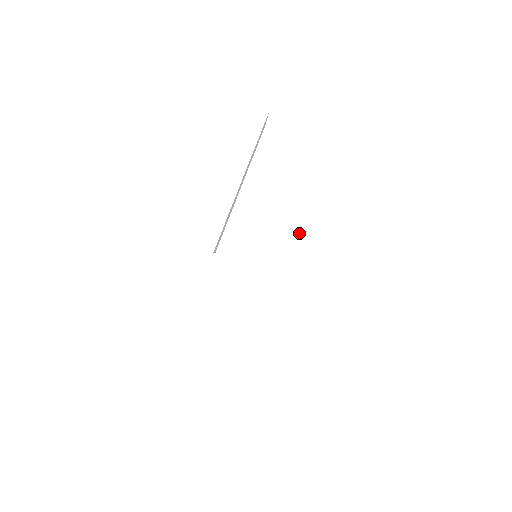
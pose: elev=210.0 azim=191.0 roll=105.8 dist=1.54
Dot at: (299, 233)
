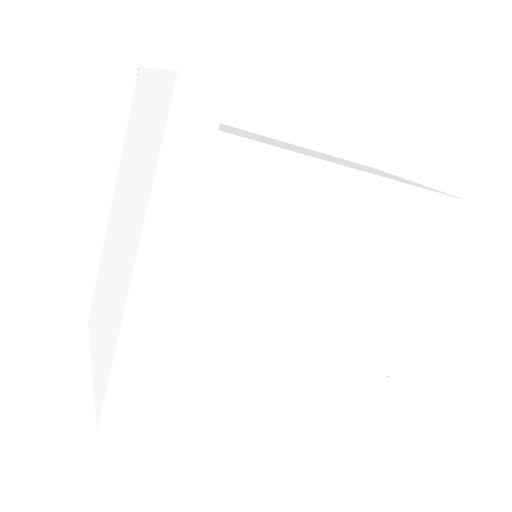
Dot at: (292, 148)
